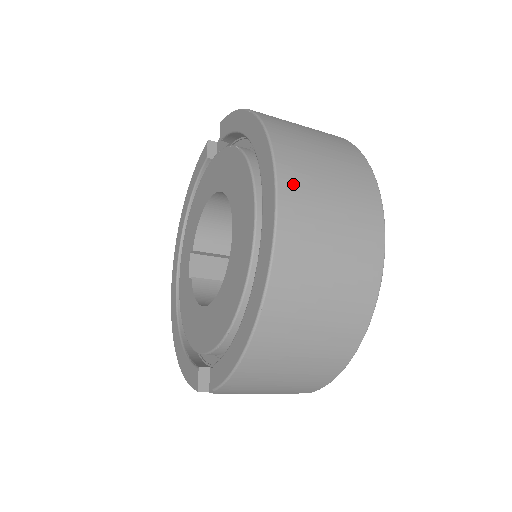
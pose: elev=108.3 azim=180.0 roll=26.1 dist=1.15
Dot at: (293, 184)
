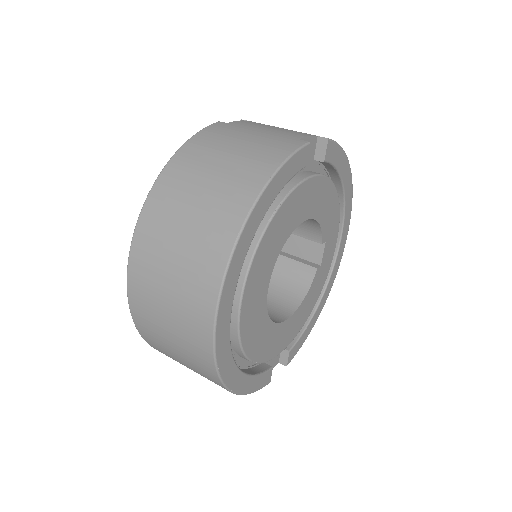
Dot at: (138, 277)
